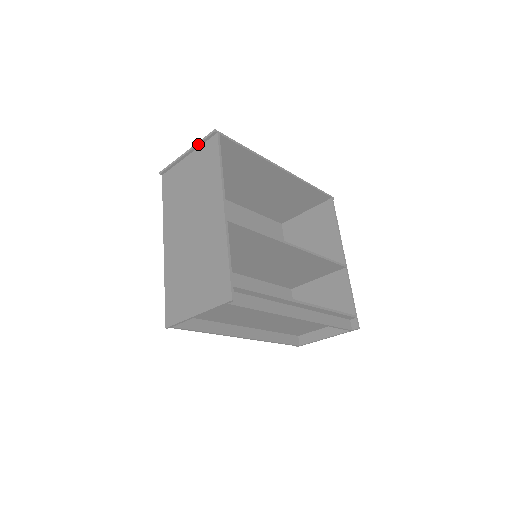
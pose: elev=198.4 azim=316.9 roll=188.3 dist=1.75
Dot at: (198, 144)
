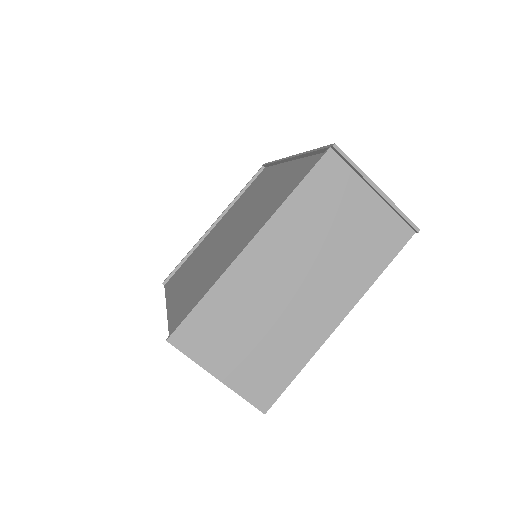
Dot at: (396, 209)
